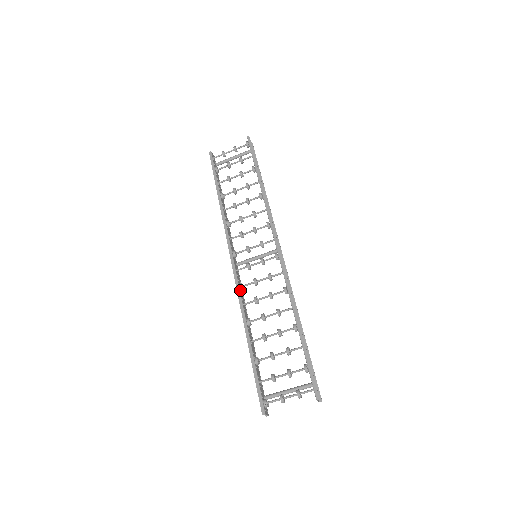
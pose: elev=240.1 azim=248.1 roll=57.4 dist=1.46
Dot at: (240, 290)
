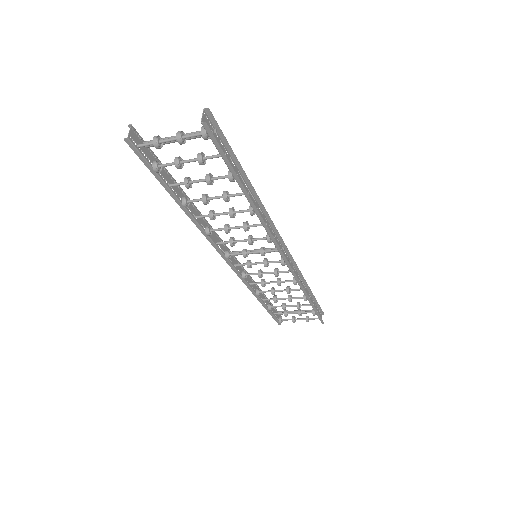
Dot at: occluded
